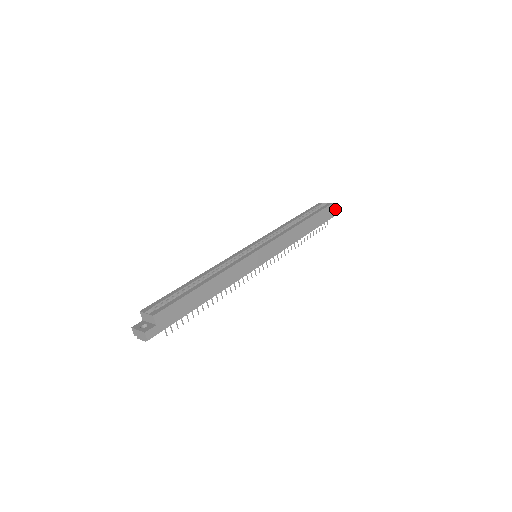
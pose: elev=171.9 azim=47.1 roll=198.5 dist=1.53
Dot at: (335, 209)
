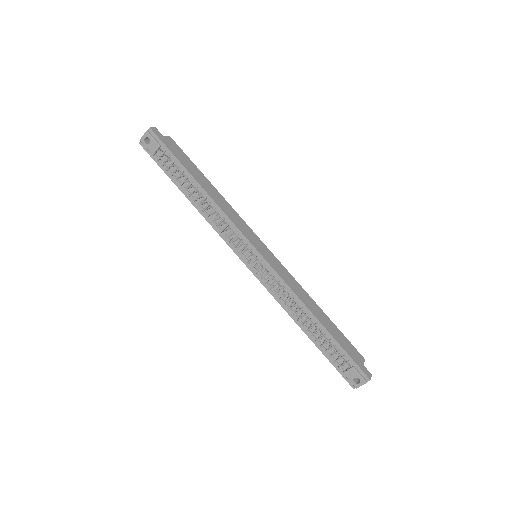
Dot at: (365, 368)
